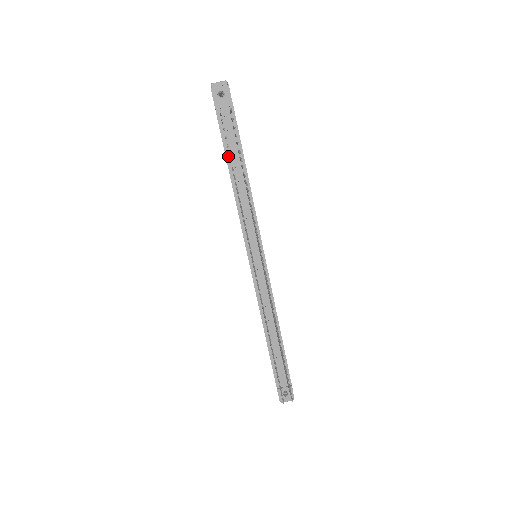
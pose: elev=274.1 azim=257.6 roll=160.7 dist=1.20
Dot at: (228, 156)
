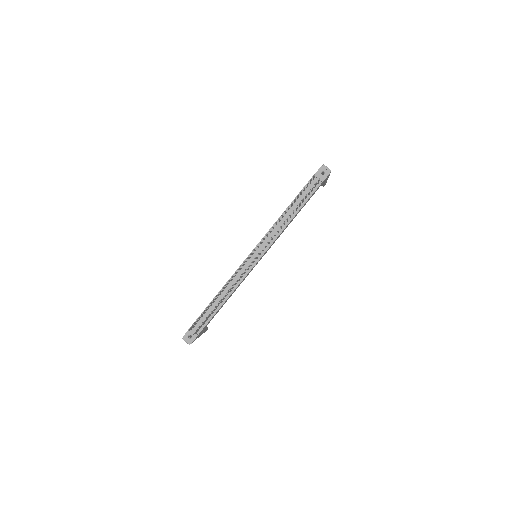
Dot at: (296, 199)
